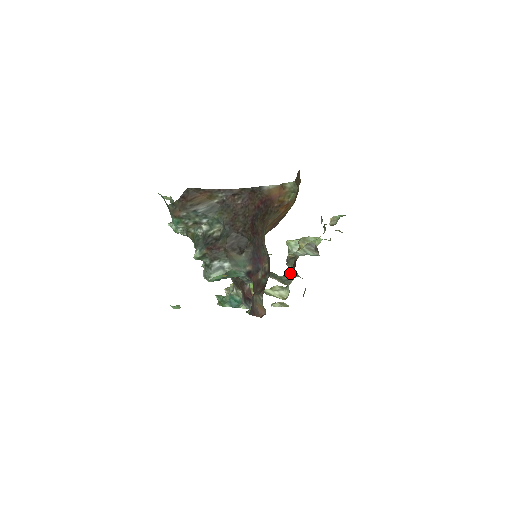
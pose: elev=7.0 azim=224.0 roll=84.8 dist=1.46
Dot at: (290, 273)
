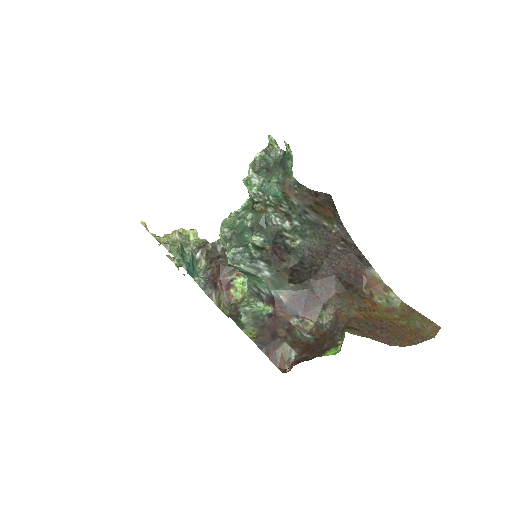
Dot at: occluded
